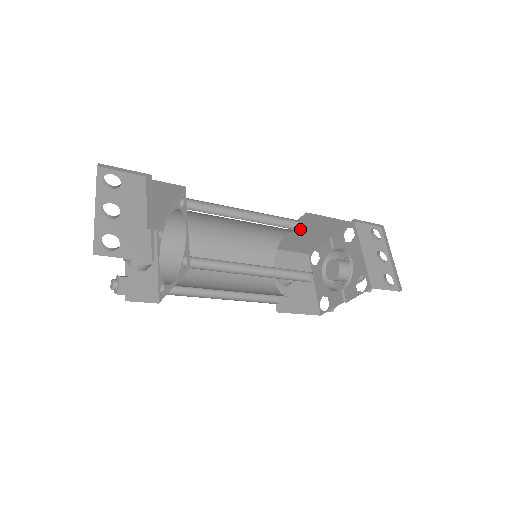
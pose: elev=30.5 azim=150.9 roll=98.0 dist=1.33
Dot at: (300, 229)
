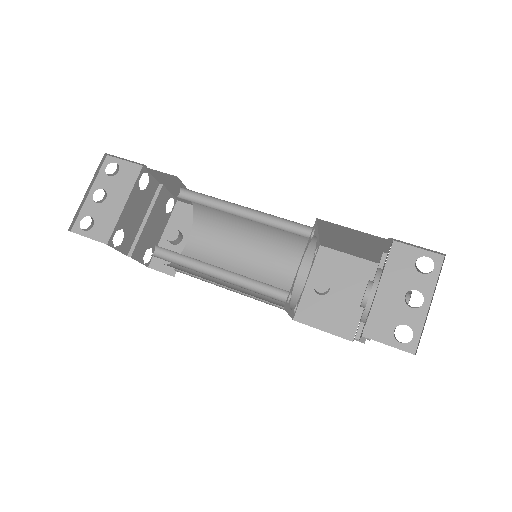
Dot at: (333, 234)
